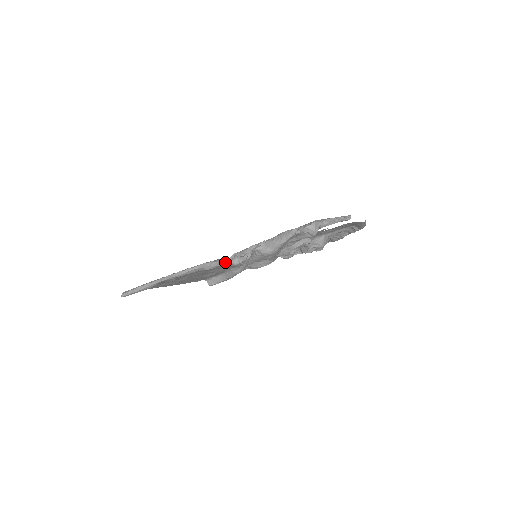
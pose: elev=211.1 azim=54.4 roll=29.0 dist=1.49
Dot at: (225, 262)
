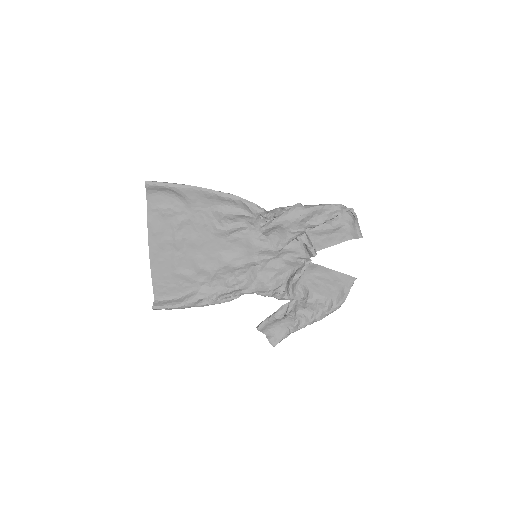
Dot at: (258, 206)
